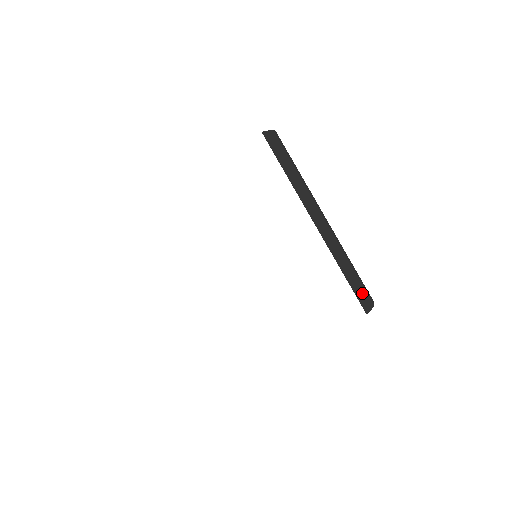
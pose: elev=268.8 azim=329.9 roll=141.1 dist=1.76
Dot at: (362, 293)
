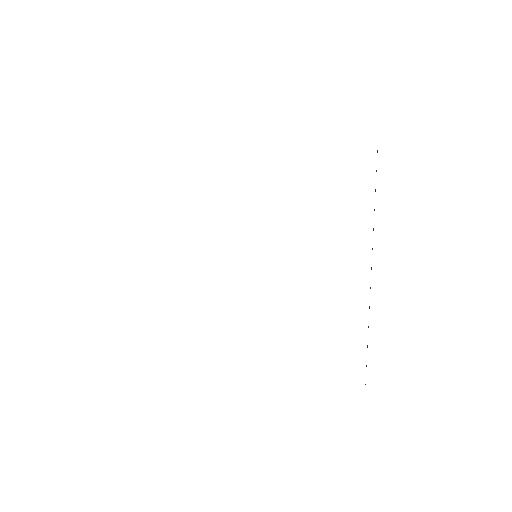
Dot at: occluded
